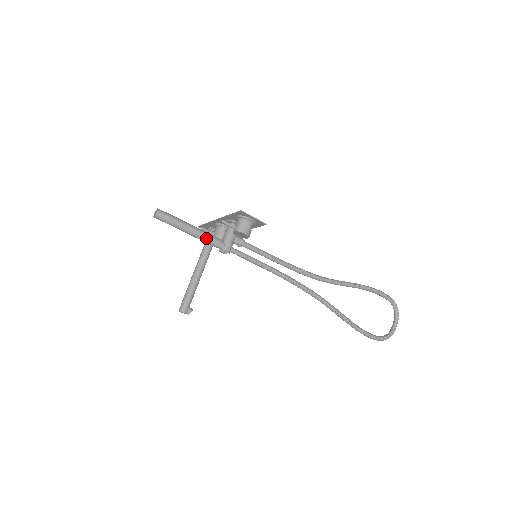
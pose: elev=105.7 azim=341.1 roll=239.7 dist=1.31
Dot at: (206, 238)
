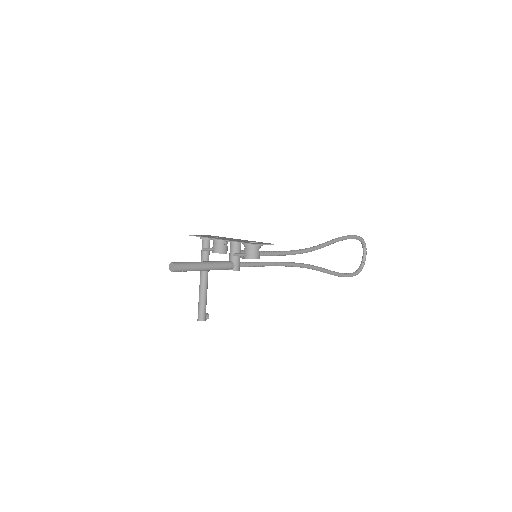
Dot at: (219, 268)
